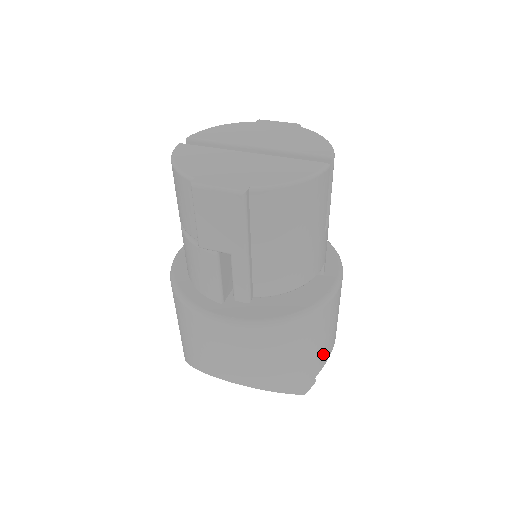
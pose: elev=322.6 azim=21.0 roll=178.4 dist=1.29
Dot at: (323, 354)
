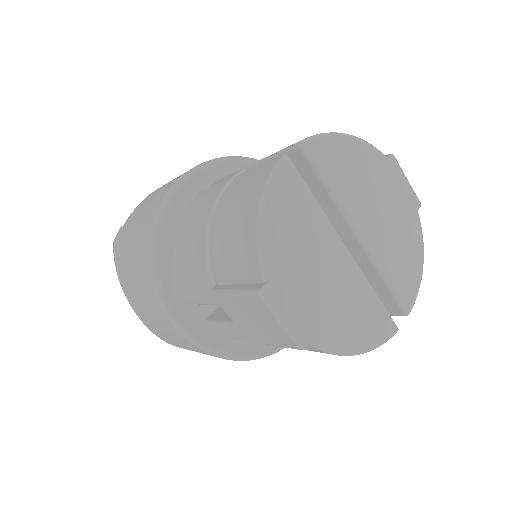
Dot at: occluded
